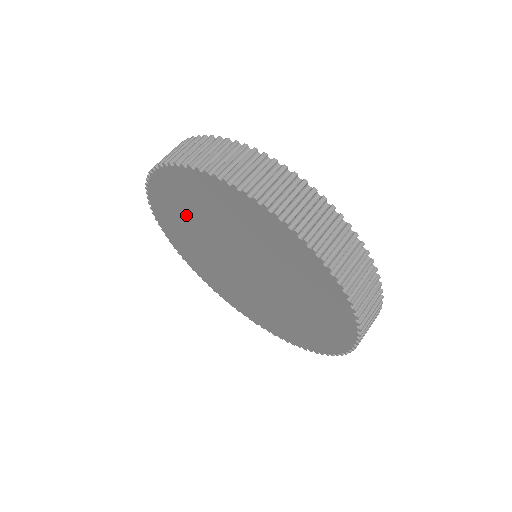
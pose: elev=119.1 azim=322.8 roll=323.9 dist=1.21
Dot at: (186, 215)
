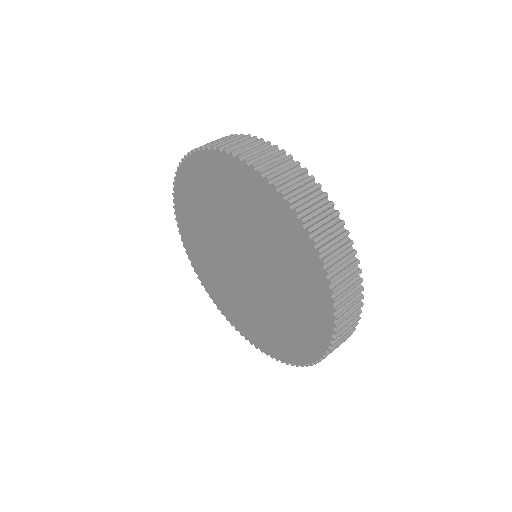
Dot at: (220, 197)
